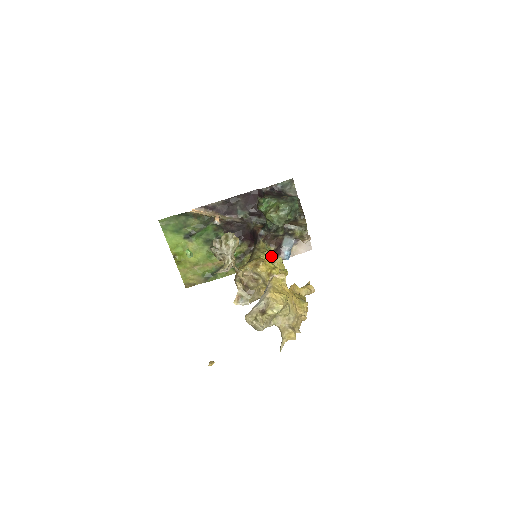
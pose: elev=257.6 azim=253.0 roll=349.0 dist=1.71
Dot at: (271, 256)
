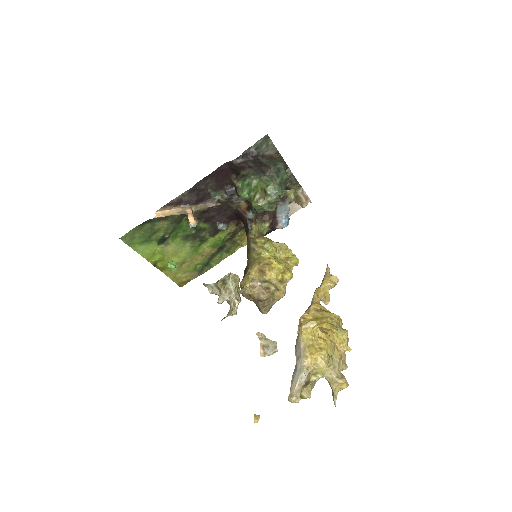
Dot at: (273, 248)
